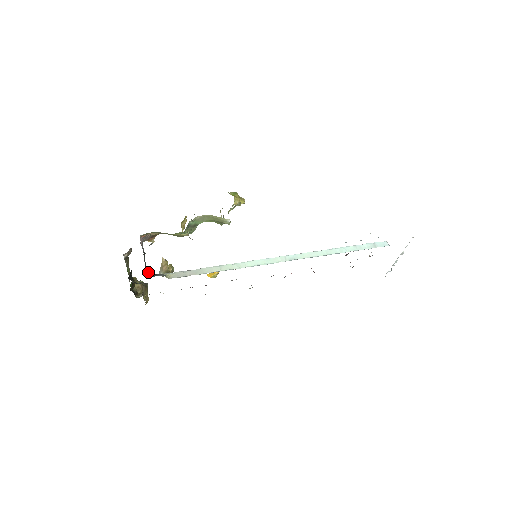
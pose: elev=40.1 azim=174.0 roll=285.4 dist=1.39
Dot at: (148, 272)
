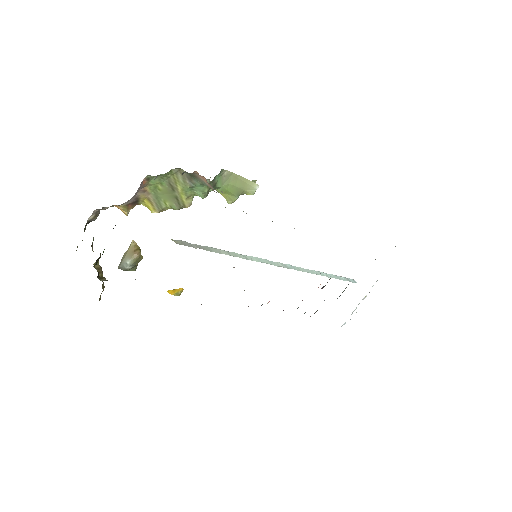
Dot at: occluded
